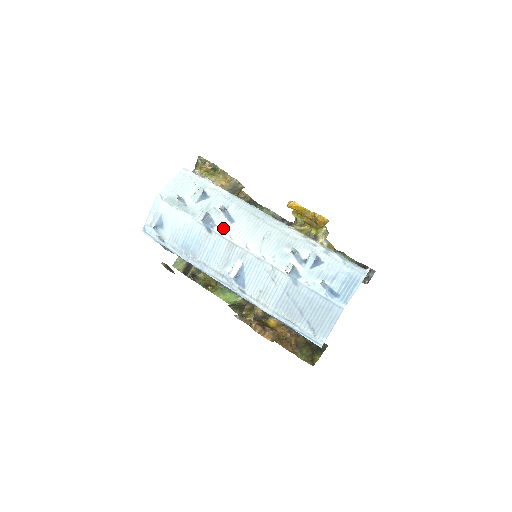
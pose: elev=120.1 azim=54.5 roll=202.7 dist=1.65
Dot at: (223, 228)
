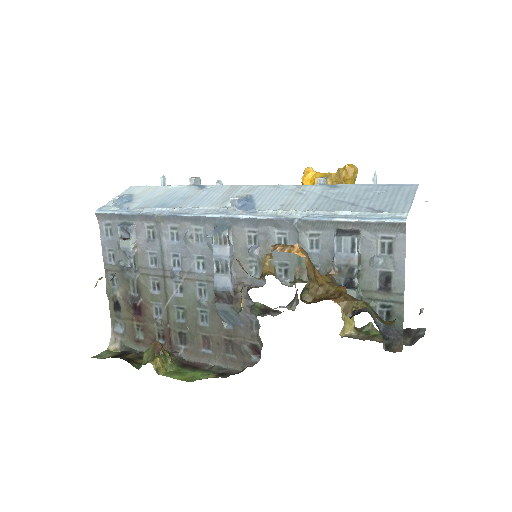
Dot at: occluded
